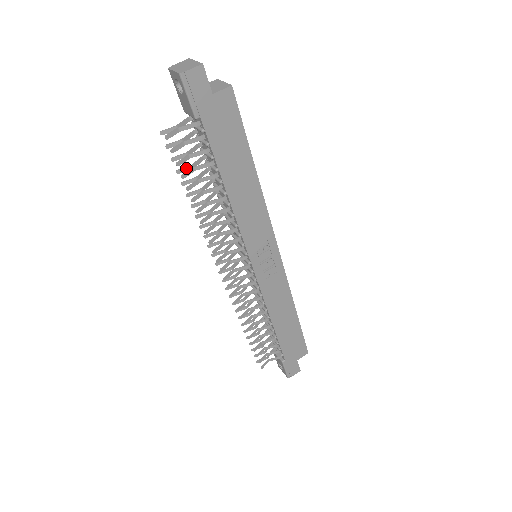
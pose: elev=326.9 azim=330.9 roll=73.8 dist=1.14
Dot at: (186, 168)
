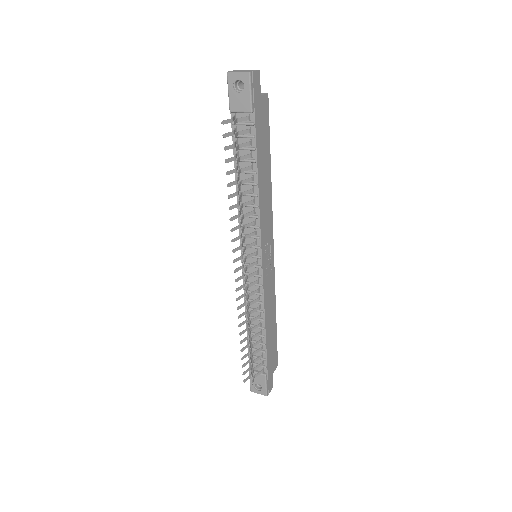
Dot at: (232, 158)
